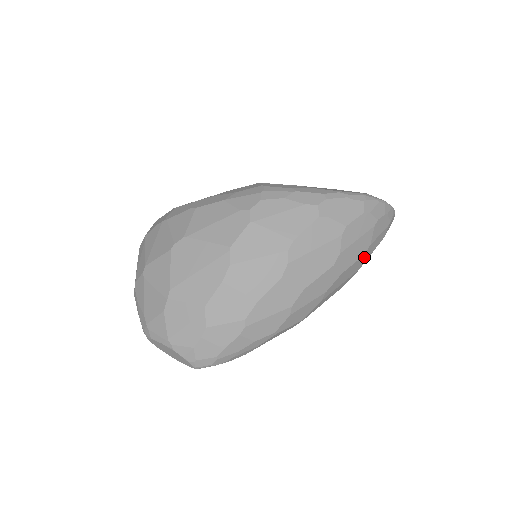
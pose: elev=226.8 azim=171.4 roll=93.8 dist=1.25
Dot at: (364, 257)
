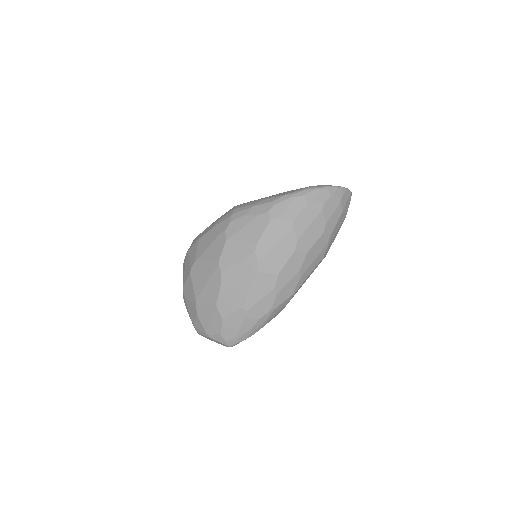
Dot at: (325, 234)
